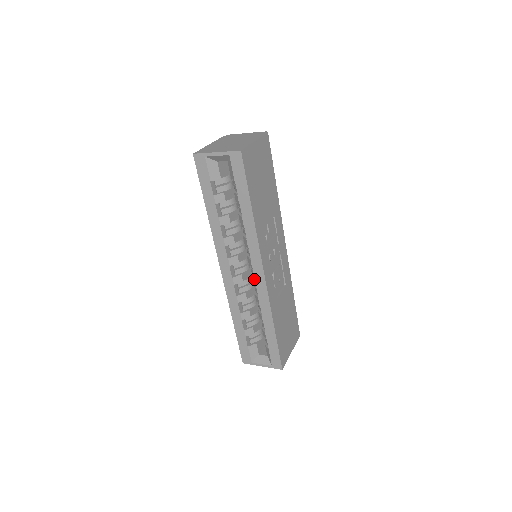
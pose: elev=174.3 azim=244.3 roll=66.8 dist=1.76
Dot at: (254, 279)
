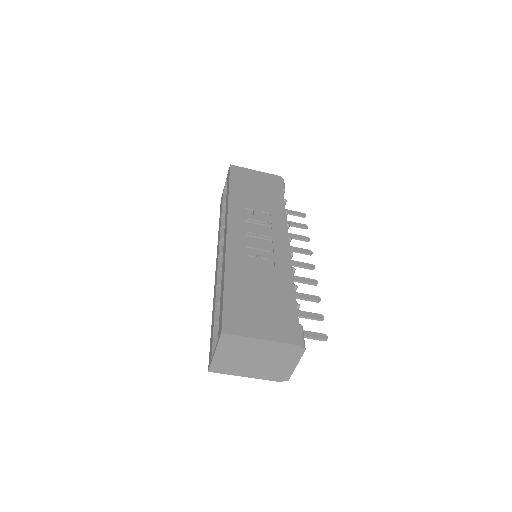
Dot at: occluded
